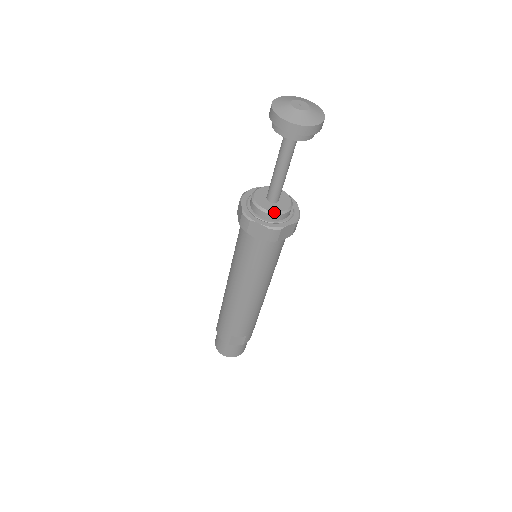
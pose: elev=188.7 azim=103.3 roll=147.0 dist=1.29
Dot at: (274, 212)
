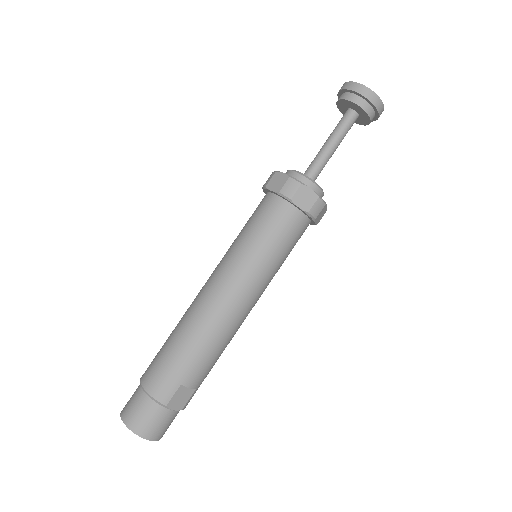
Dot at: (319, 186)
